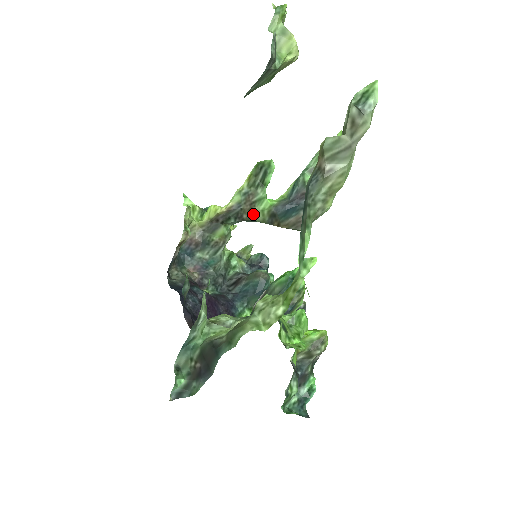
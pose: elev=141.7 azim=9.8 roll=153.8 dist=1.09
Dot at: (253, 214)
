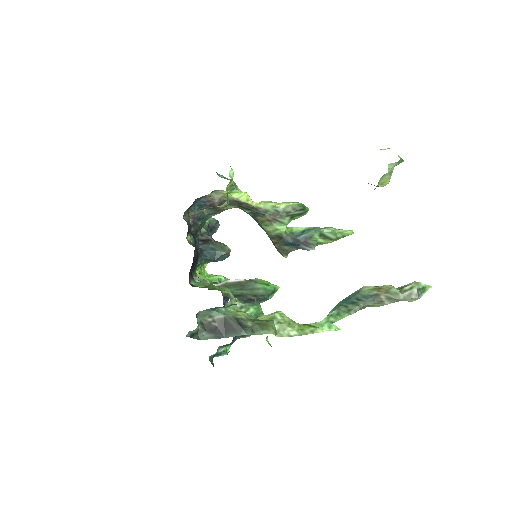
Dot at: (267, 223)
